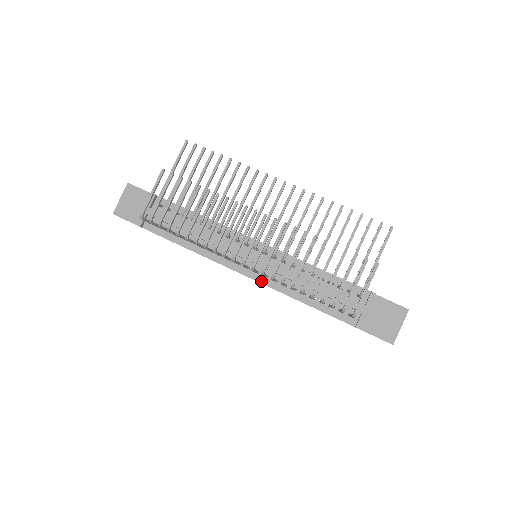
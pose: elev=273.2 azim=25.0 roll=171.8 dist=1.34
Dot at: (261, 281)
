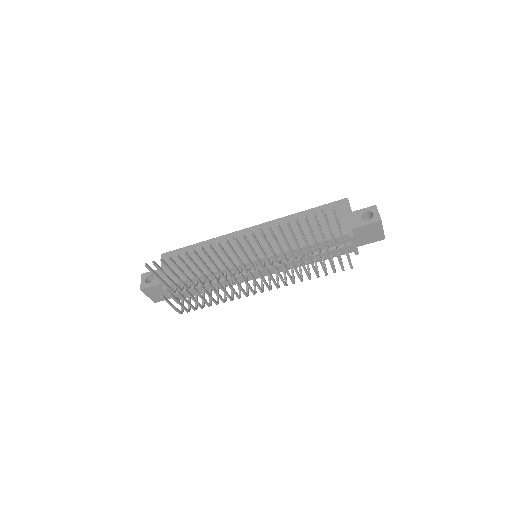
Dot at: occluded
